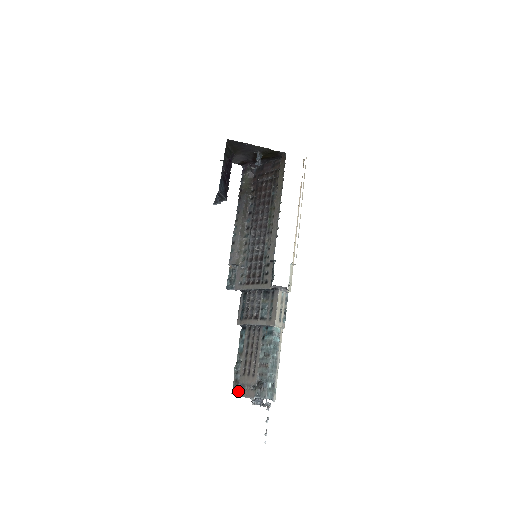
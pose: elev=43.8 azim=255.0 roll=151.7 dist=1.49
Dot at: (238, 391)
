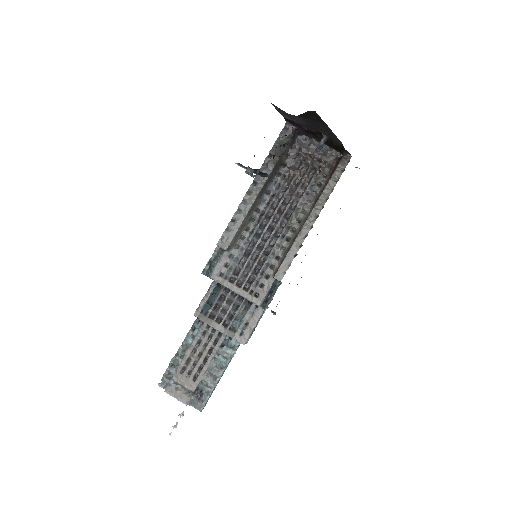
Dot at: (168, 387)
